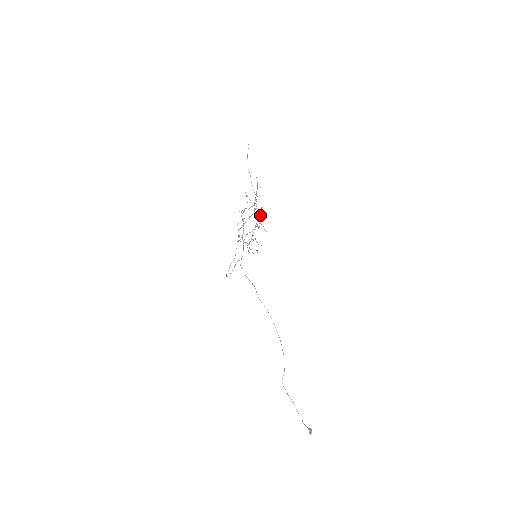
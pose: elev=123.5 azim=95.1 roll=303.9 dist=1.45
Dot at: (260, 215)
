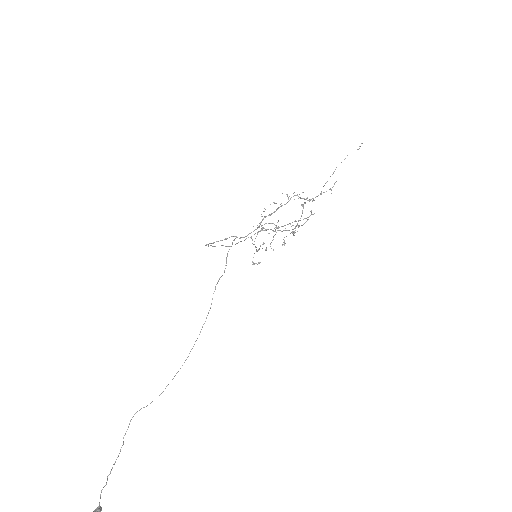
Dot at: (303, 219)
